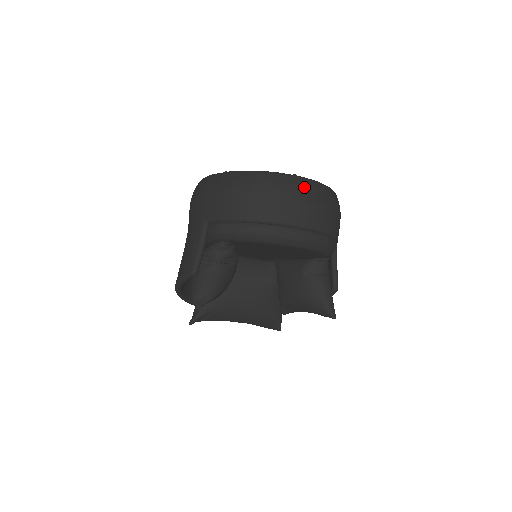
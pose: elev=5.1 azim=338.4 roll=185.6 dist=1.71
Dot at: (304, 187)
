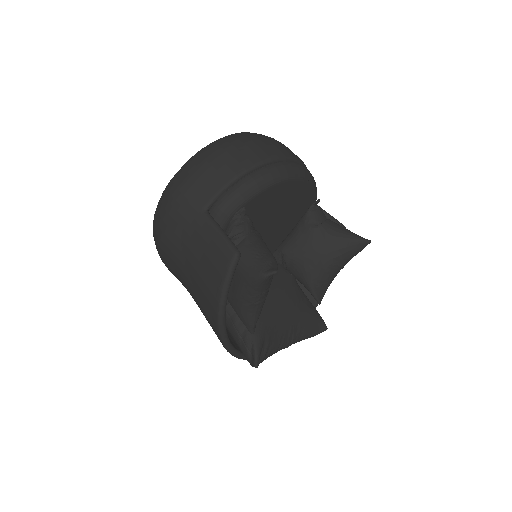
Dot at: occluded
